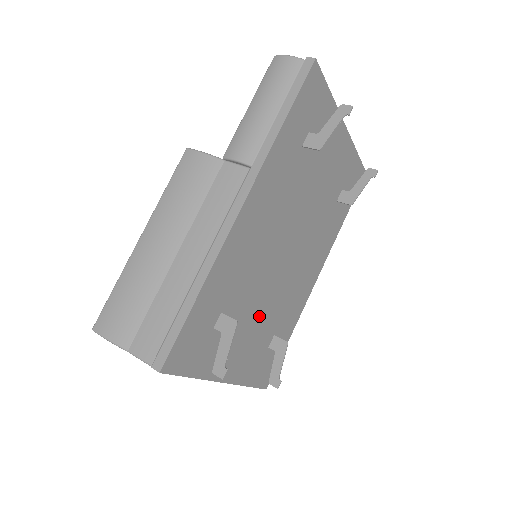
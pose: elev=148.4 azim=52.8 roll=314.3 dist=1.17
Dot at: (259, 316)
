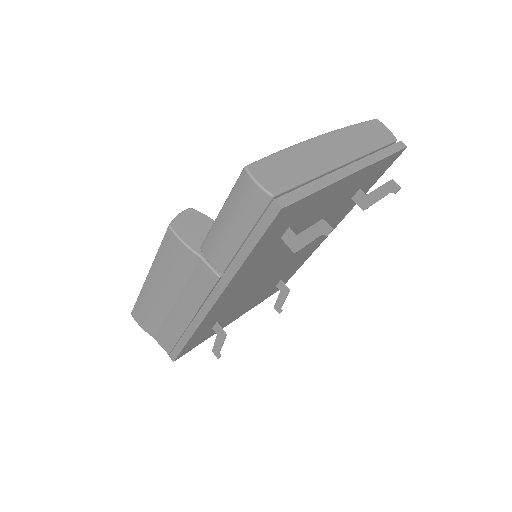
Dot at: (259, 292)
